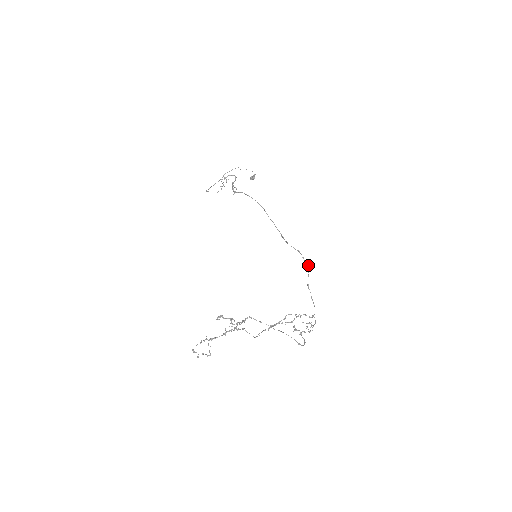
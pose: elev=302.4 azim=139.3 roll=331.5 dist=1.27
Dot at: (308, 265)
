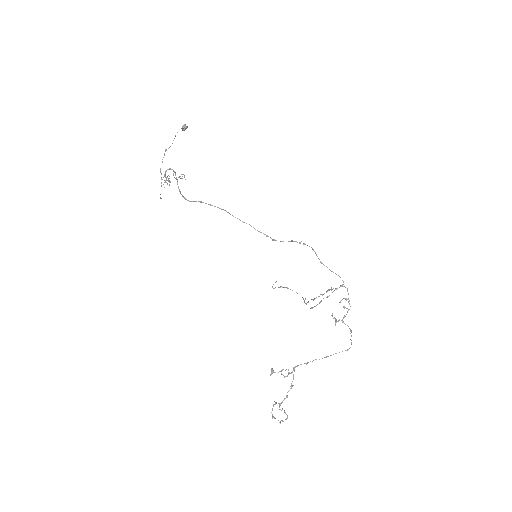
Dot at: (309, 246)
